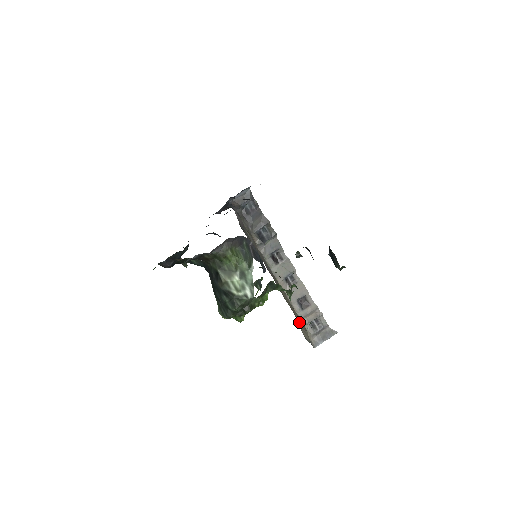
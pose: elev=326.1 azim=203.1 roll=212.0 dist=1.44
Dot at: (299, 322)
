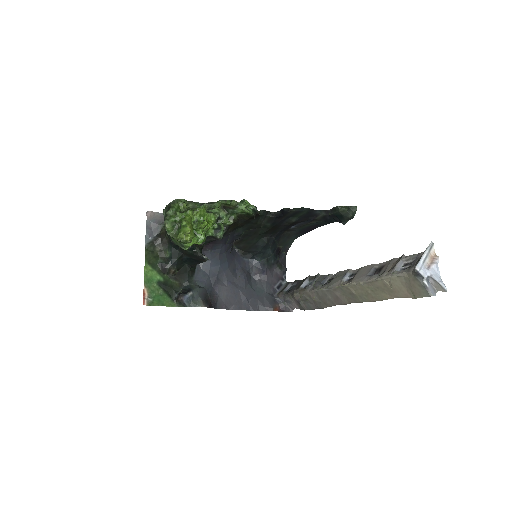
Dot at: (404, 293)
